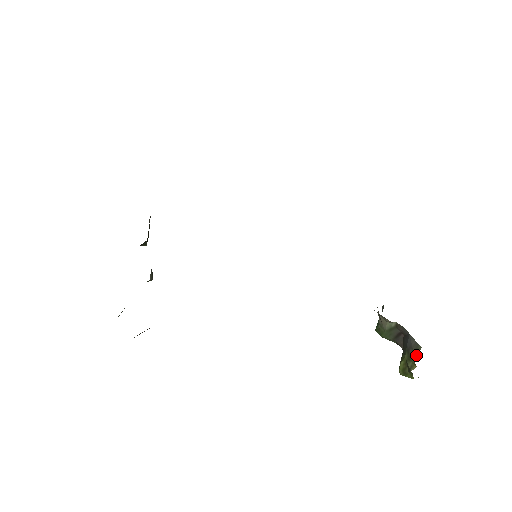
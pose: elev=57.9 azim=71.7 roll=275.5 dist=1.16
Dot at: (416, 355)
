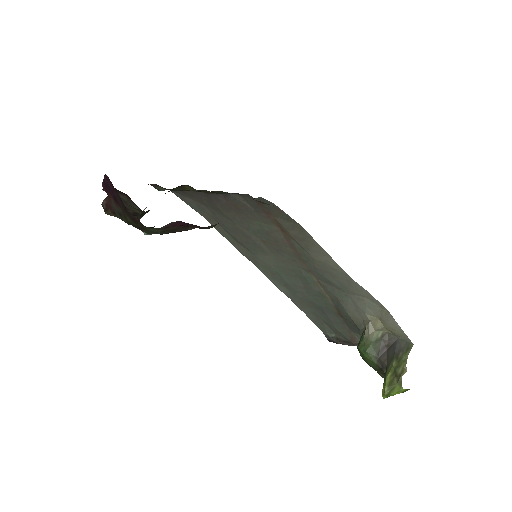
Dot at: (408, 354)
